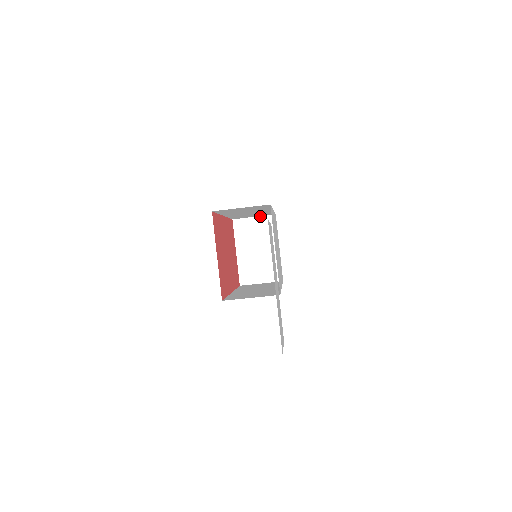
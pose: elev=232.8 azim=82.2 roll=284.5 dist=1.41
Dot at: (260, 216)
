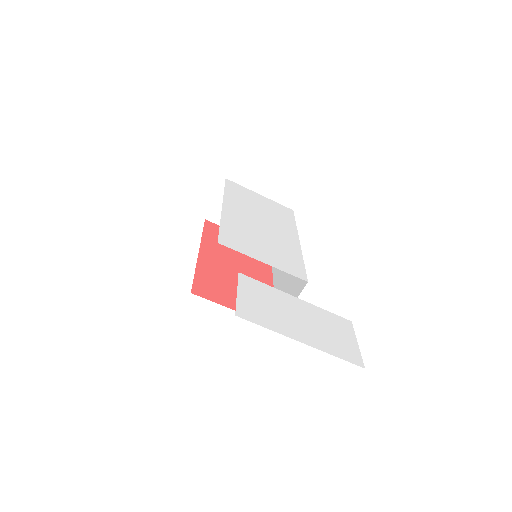
Dot at: (218, 193)
